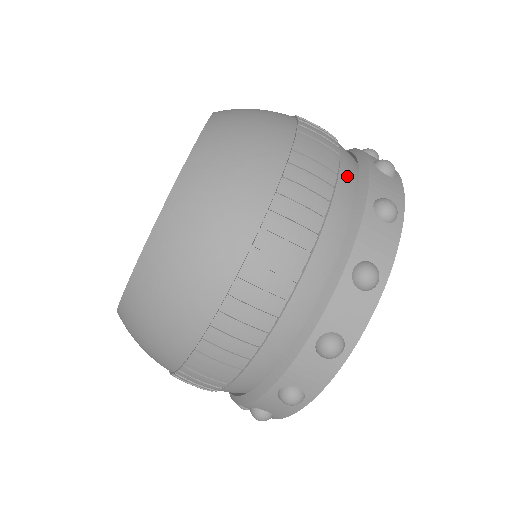
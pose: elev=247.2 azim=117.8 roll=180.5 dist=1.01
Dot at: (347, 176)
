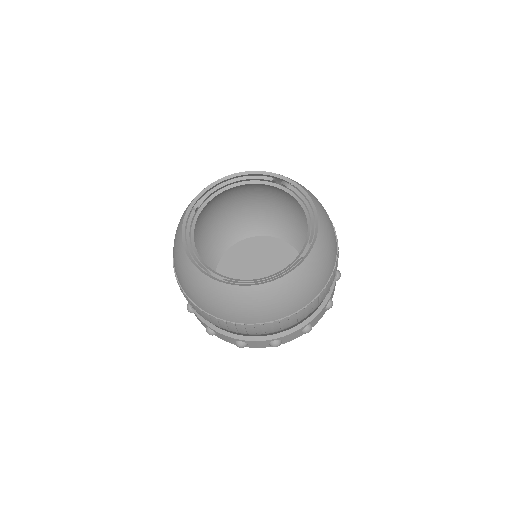
Dot at: occluded
